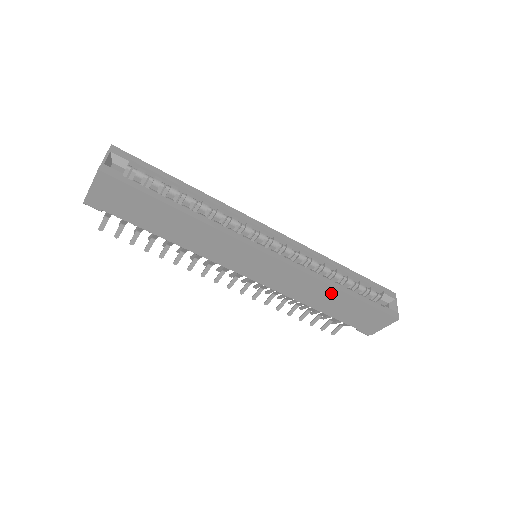
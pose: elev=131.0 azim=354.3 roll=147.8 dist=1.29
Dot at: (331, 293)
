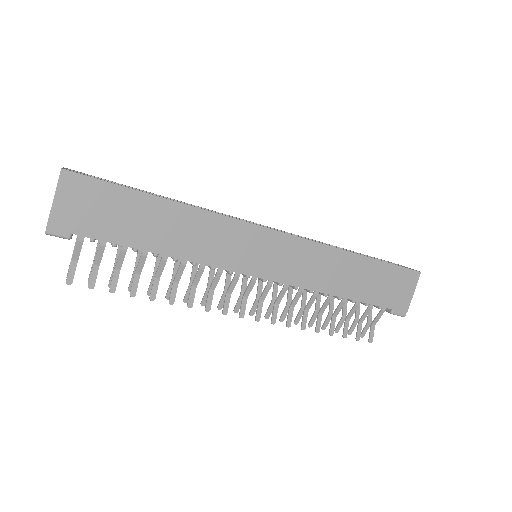
Dot at: (348, 262)
